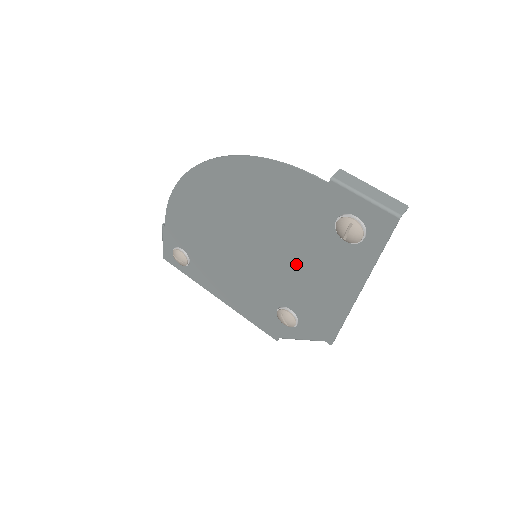
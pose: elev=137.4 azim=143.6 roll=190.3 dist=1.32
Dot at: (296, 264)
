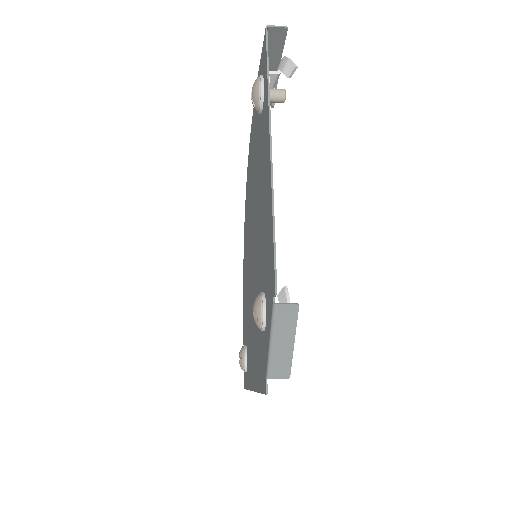
Dot at: (259, 208)
